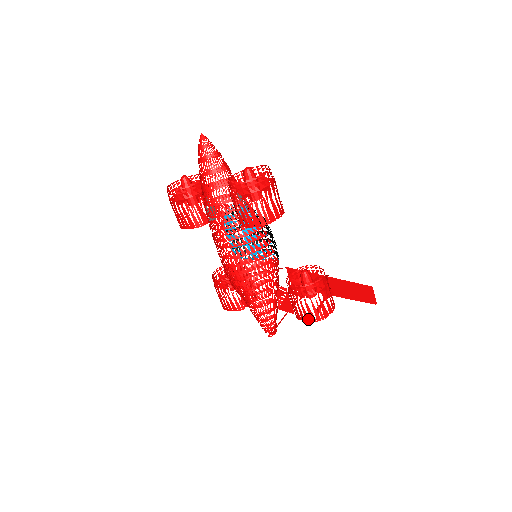
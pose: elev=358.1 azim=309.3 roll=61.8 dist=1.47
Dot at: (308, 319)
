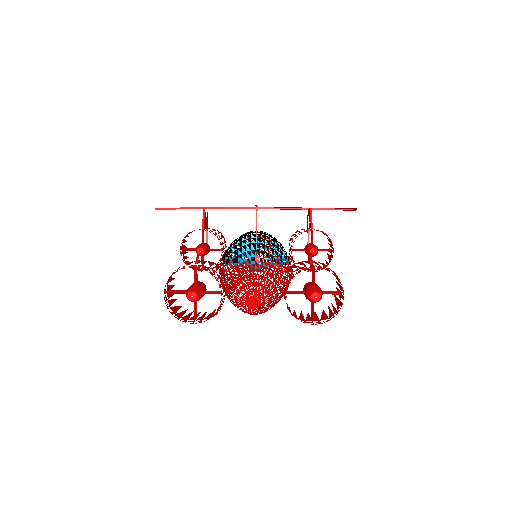
Dot at: occluded
